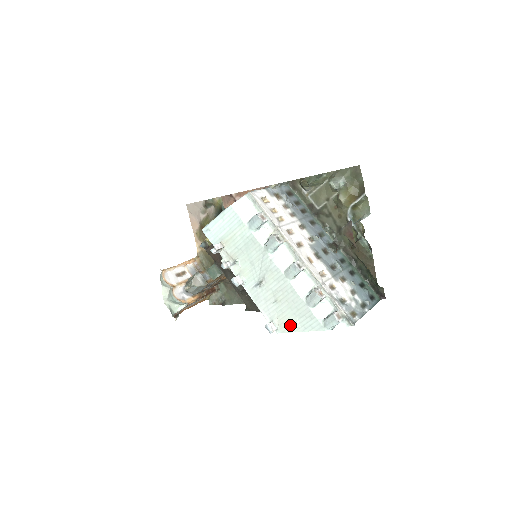
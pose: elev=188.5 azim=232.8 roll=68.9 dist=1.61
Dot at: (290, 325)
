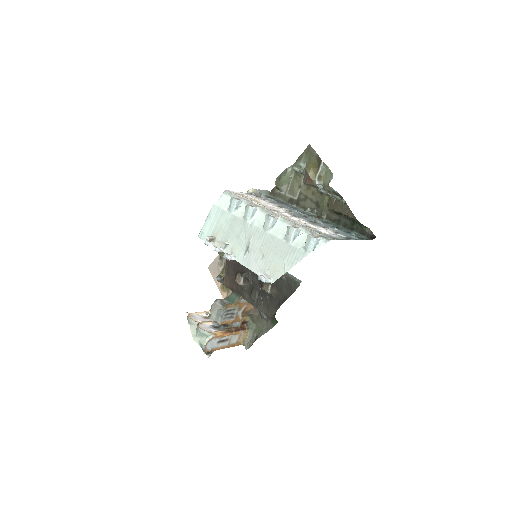
Dot at: (280, 269)
